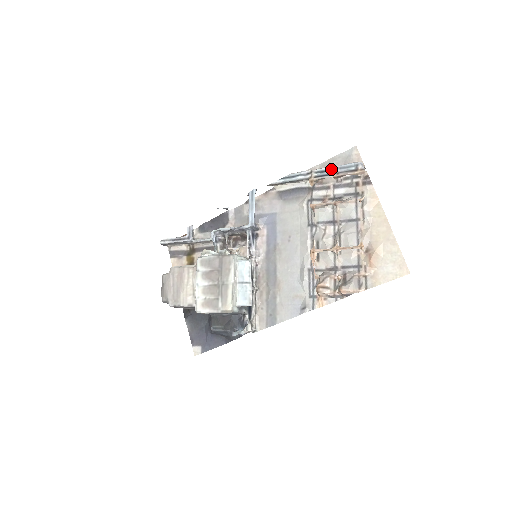
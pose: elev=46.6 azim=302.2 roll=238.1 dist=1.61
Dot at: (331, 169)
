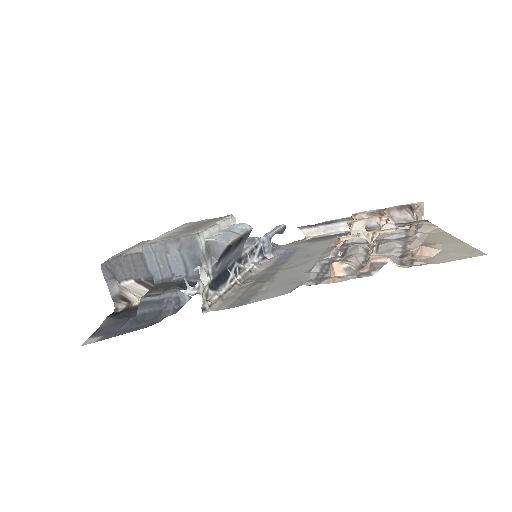
Dot at: occluded
